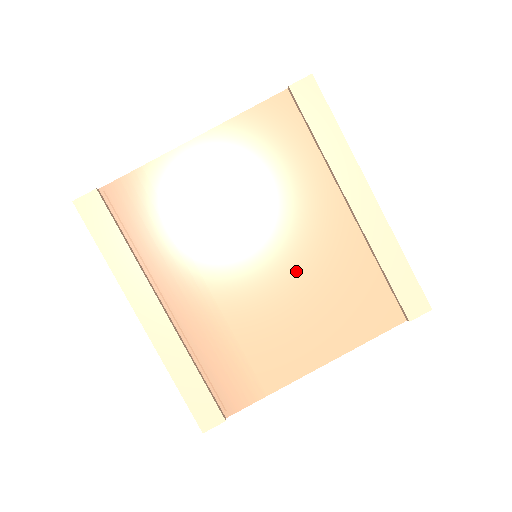
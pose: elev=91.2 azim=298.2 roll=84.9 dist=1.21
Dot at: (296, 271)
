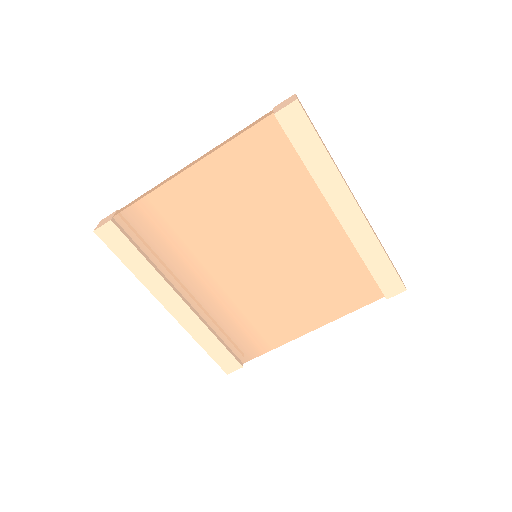
Dot at: (291, 267)
